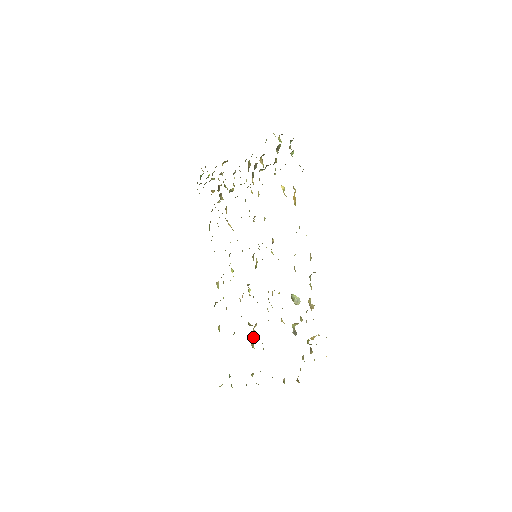
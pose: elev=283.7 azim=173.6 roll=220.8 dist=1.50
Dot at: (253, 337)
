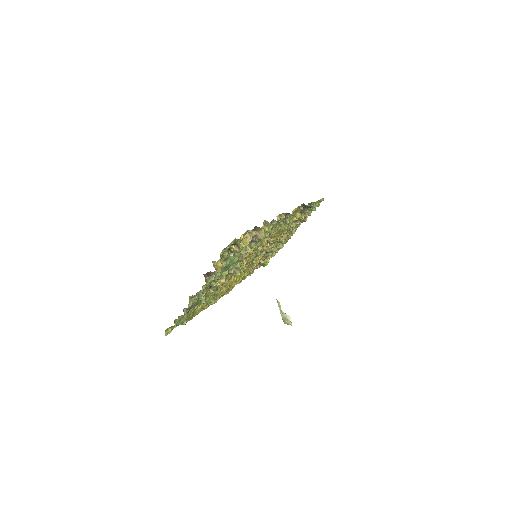
Dot at: occluded
